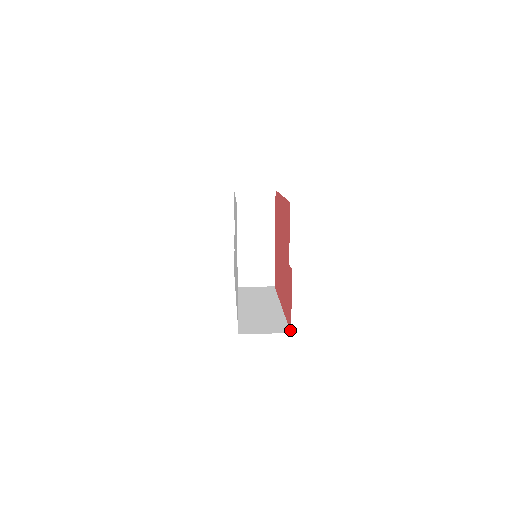
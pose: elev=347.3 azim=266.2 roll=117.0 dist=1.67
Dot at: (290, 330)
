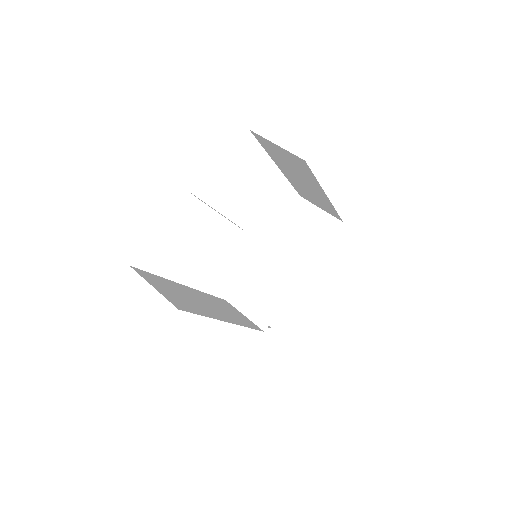
Dot at: occluded
